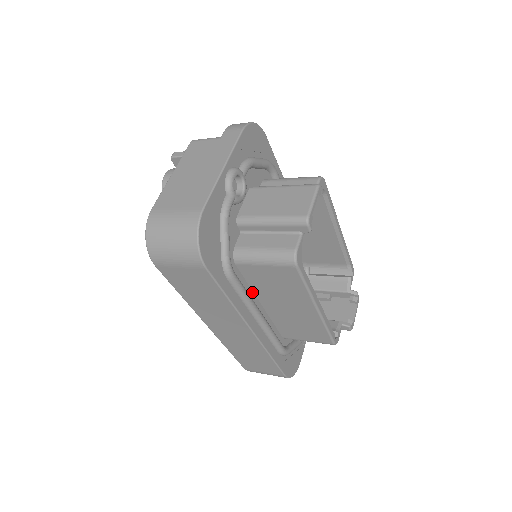
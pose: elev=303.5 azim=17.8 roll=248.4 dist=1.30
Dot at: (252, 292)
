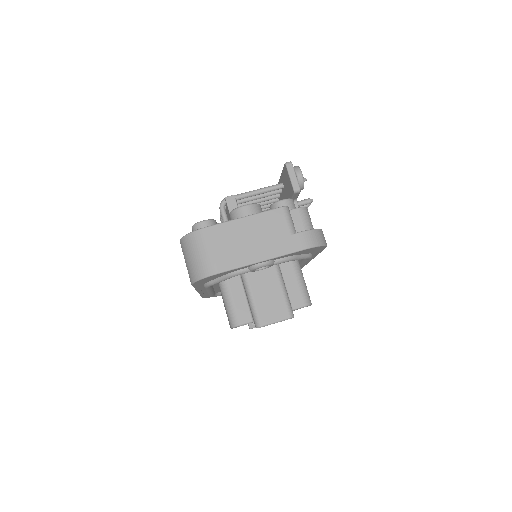
Dot at: occluded
